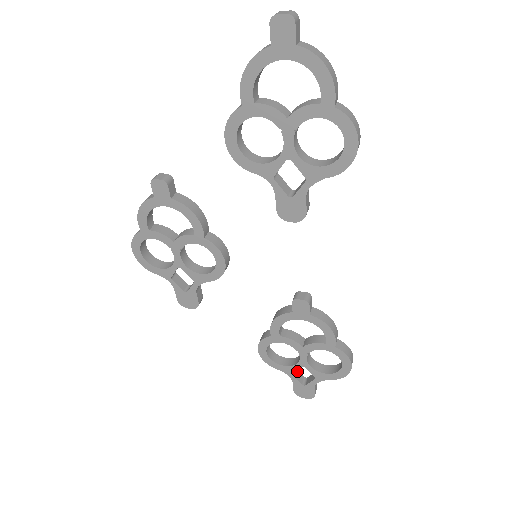
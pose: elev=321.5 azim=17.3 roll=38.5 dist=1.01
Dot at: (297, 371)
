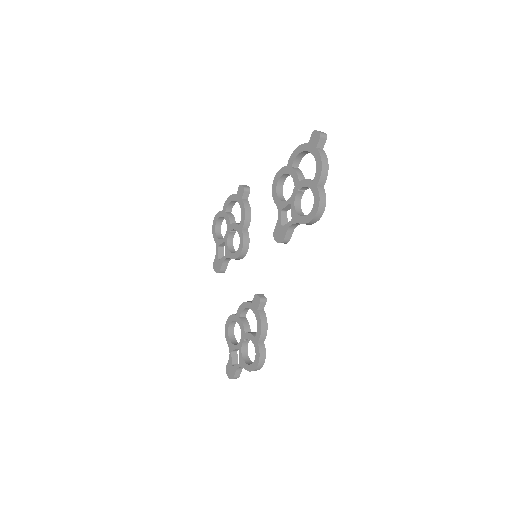
Dot at: (237, 355)
